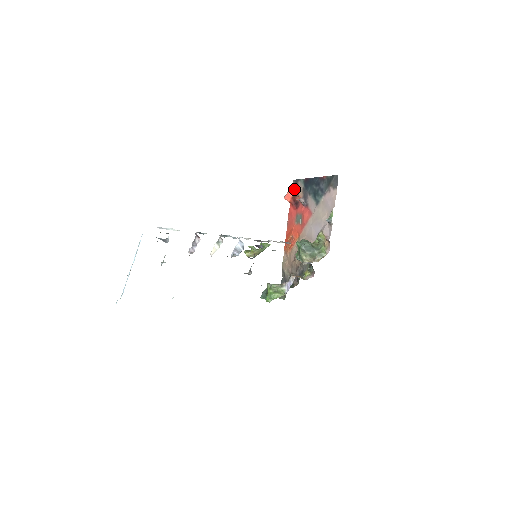
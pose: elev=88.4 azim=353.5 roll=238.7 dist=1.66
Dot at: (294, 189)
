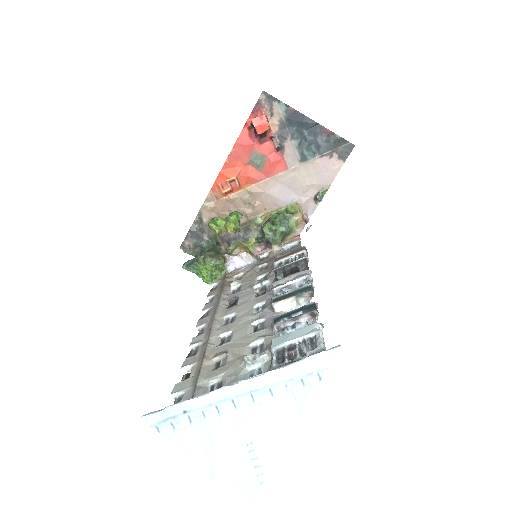
Dot at: (262, 108)
